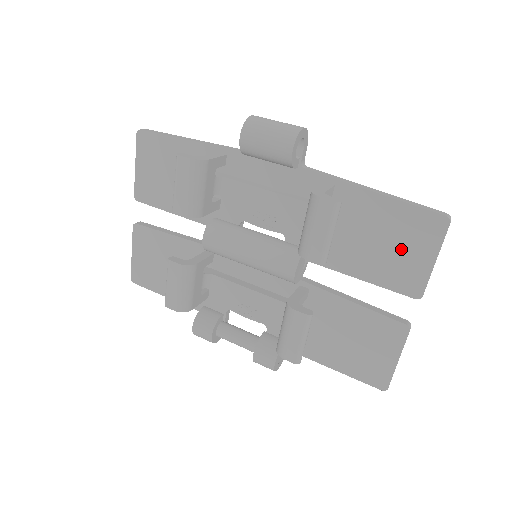
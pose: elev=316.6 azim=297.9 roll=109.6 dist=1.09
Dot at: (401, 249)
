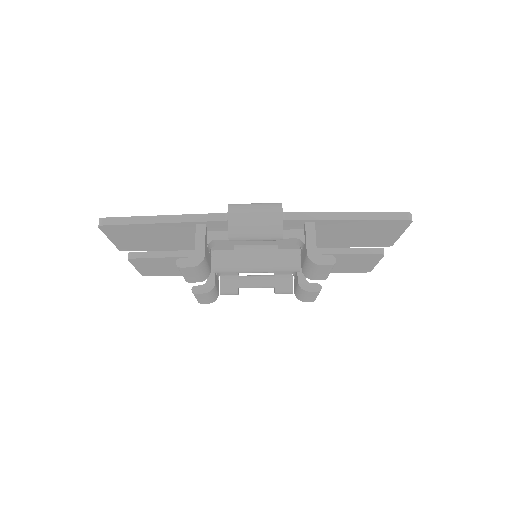
Dot at: (375, 235)
